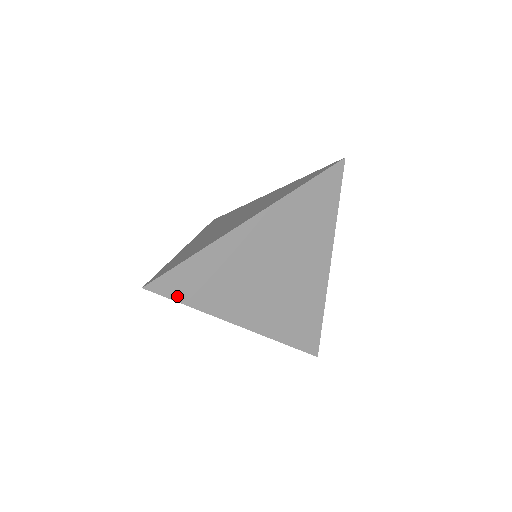
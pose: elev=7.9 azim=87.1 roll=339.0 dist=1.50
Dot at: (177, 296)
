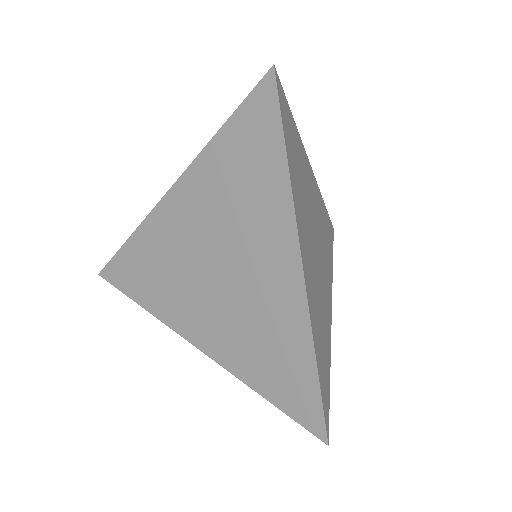
Dot at: (284, 128)
